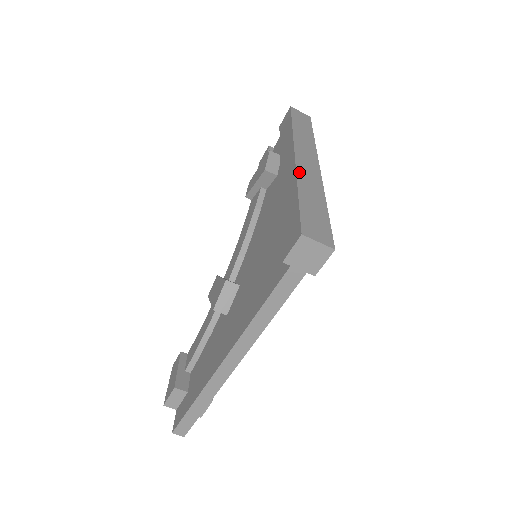
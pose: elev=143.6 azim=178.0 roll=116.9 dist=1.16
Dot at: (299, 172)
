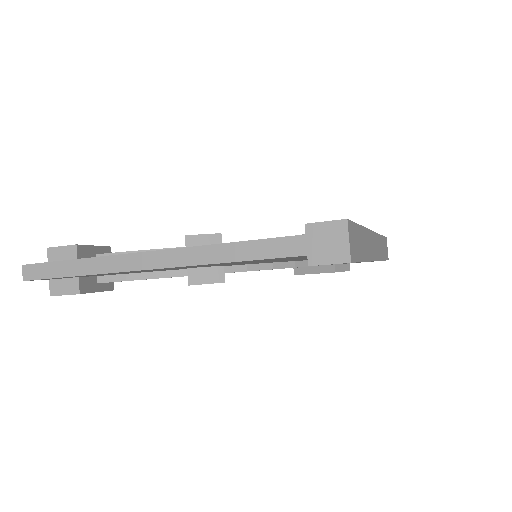
Dot at: (368, 232)
